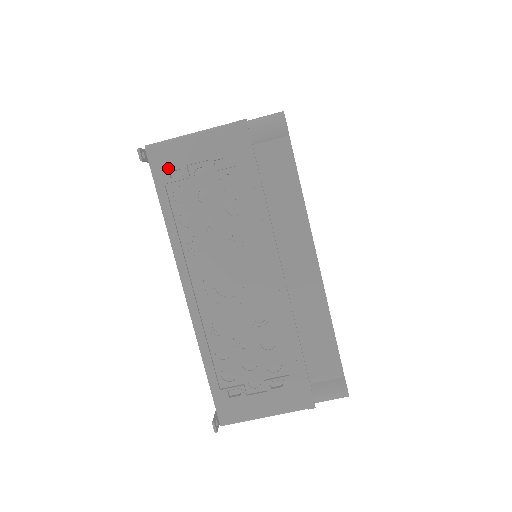
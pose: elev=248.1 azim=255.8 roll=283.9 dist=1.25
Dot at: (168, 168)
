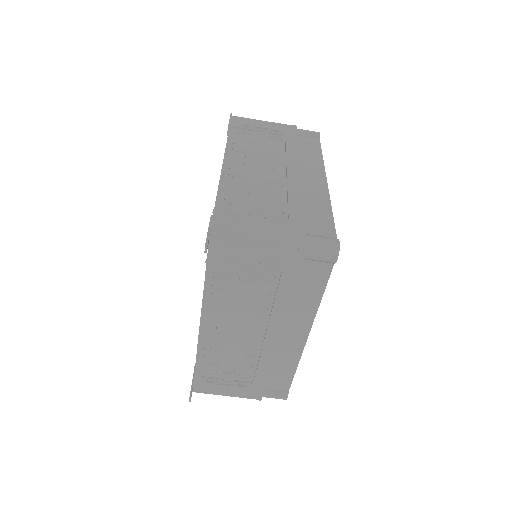
Dot at: (224, 253)
